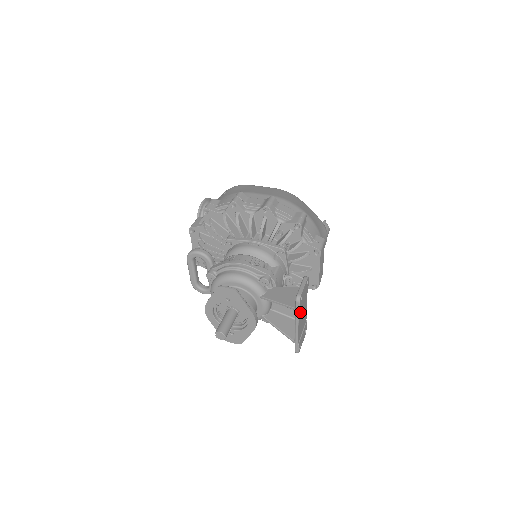
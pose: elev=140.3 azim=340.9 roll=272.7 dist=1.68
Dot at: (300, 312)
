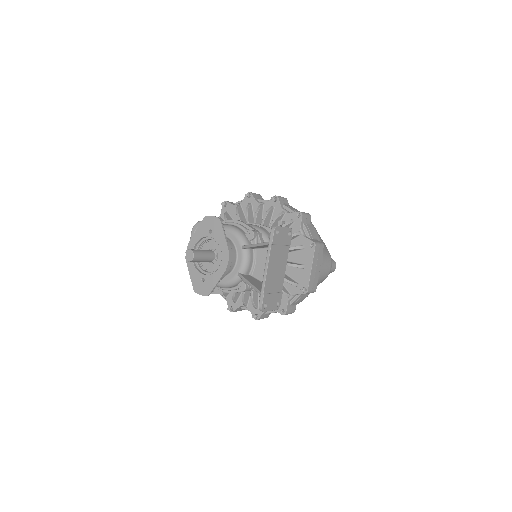
Dot at: (274, 252)
